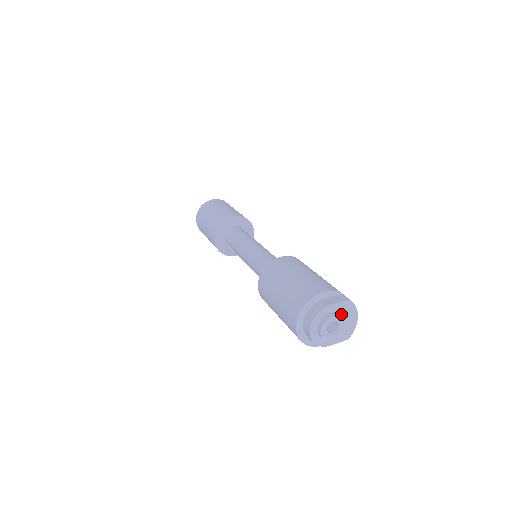
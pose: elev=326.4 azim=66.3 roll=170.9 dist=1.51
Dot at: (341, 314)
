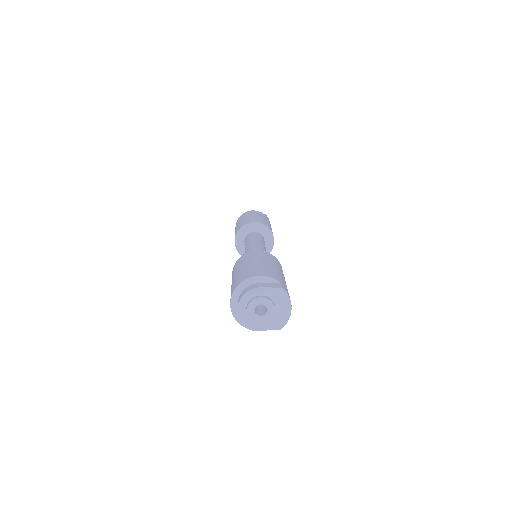
Dot at: (273, 300)
